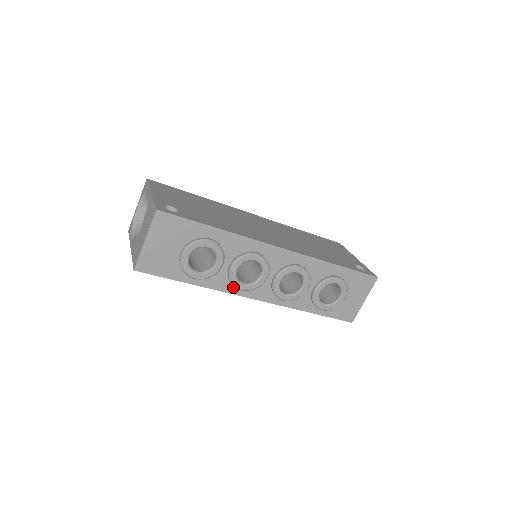
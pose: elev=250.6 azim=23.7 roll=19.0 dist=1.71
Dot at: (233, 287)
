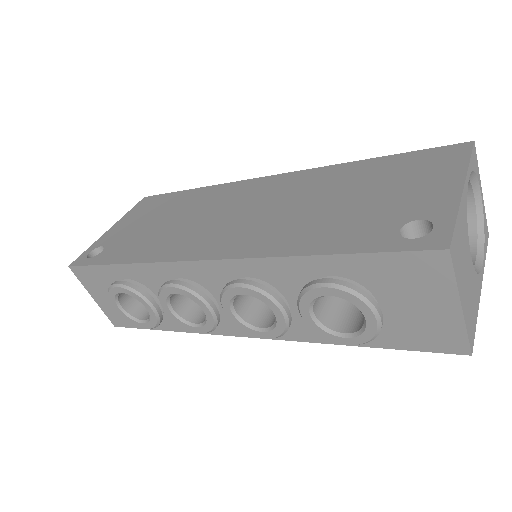
Dot at: occluded
